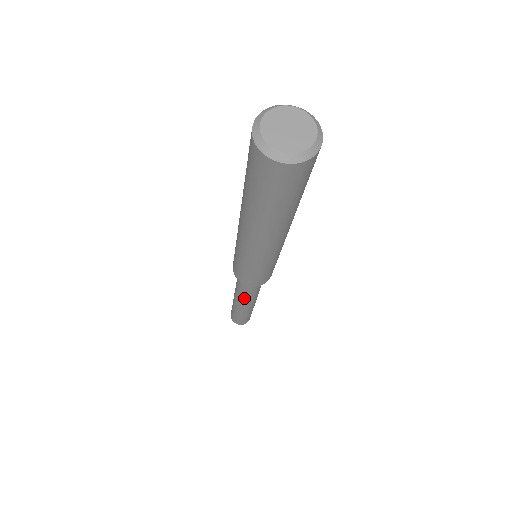
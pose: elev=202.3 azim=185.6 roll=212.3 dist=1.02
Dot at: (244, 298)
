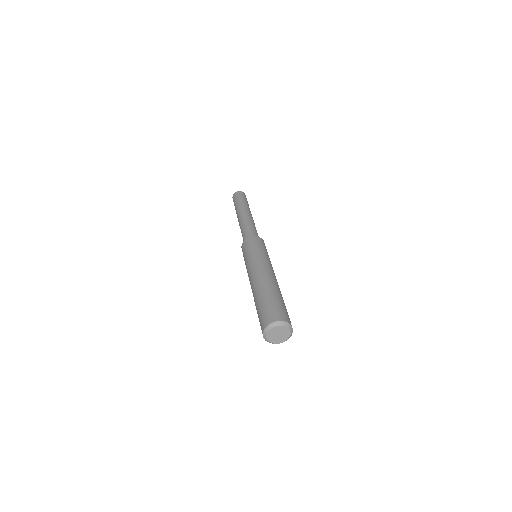
Dot at: occluded
